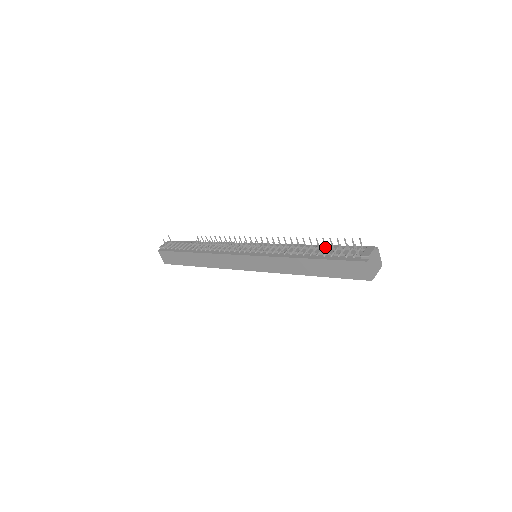
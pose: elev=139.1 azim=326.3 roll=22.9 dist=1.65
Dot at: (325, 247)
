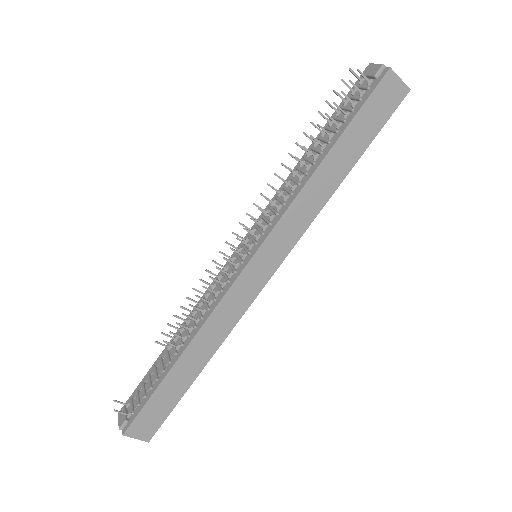
Dot at: (322, 133)
